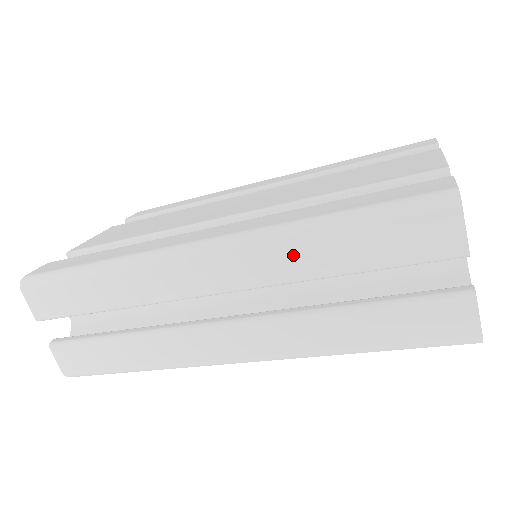
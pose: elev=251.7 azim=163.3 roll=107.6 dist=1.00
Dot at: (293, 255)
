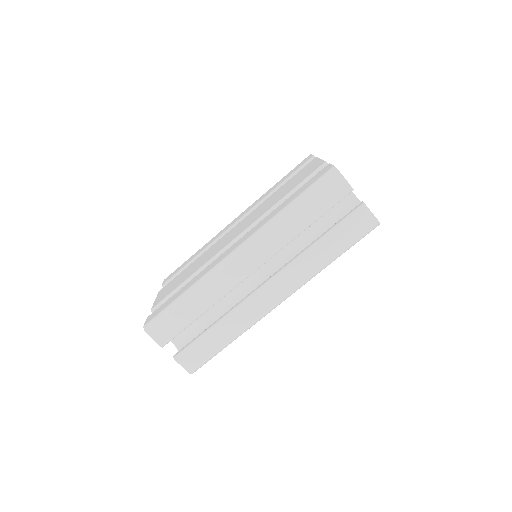
Dot at: (283, 229)
